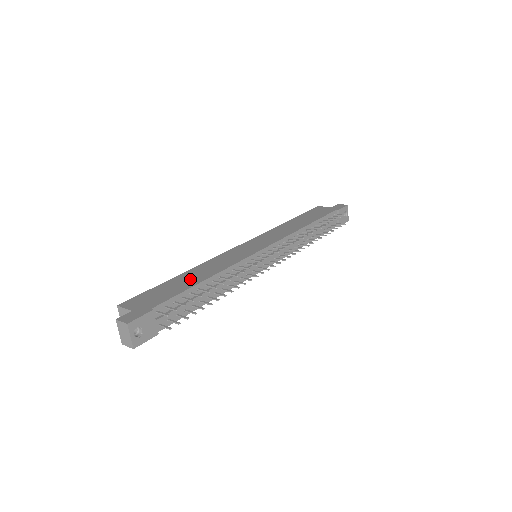
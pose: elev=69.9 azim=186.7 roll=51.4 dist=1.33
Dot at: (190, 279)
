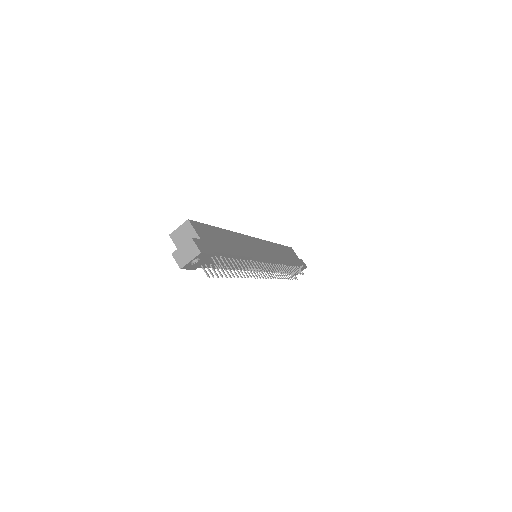
Dot at: (231, 243)
